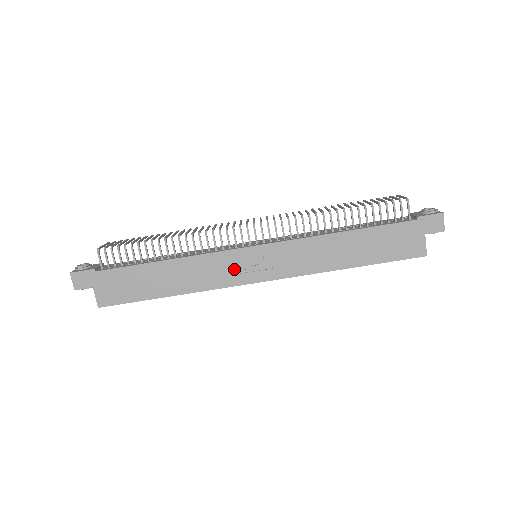
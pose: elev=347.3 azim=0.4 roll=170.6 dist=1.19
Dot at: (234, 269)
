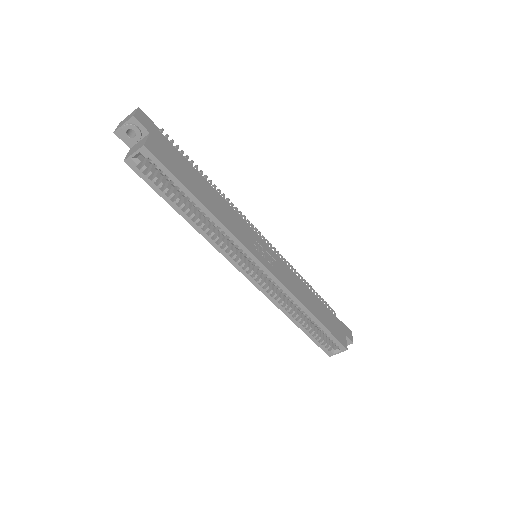
Dot at: (252, 241)
